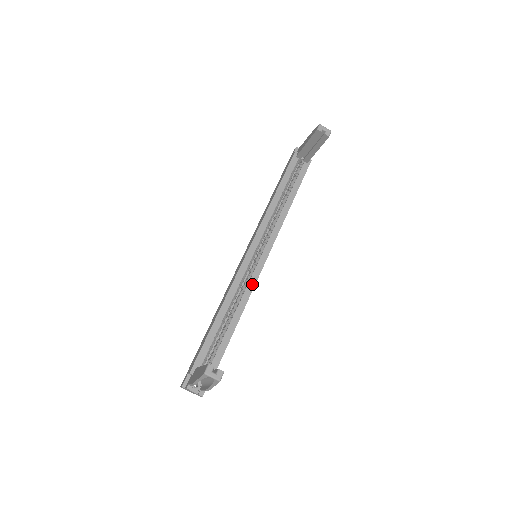
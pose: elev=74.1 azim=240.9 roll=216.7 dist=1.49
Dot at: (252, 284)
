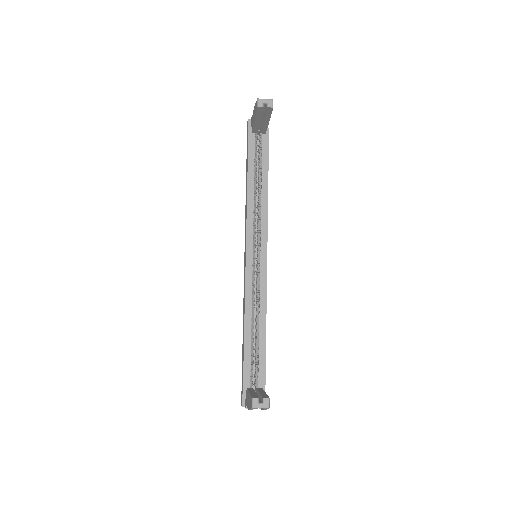
Dot at: (264, 287)
